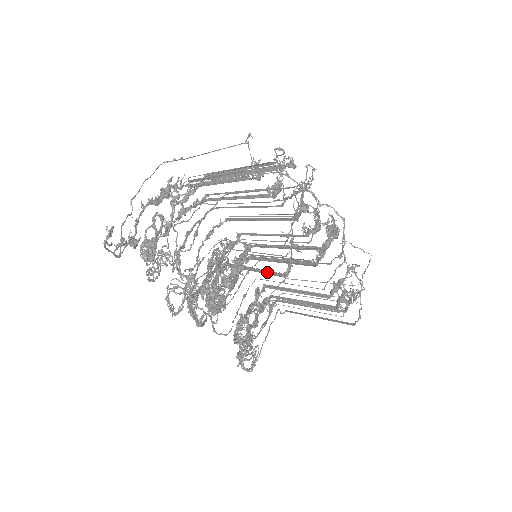
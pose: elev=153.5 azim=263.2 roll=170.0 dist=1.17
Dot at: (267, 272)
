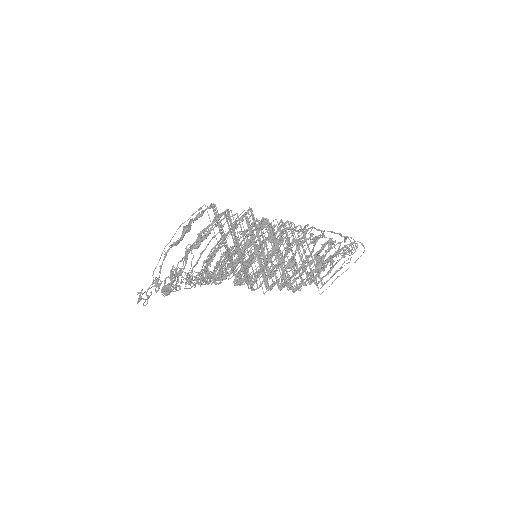
Dot at: (264, 259)
